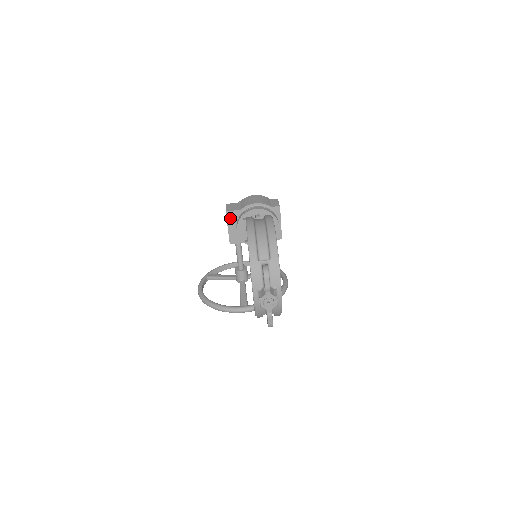
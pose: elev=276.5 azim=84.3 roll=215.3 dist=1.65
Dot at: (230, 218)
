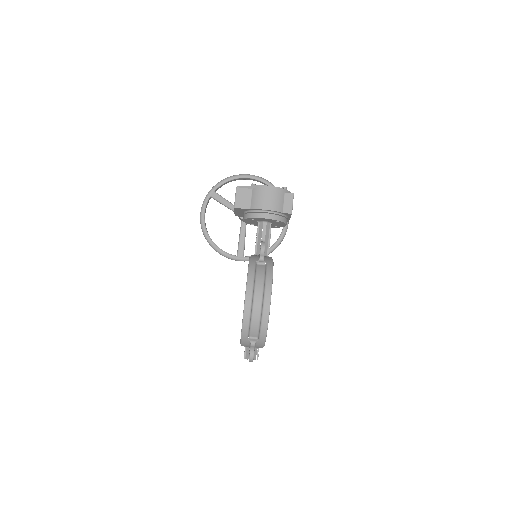
Dot at: (238, 210)
